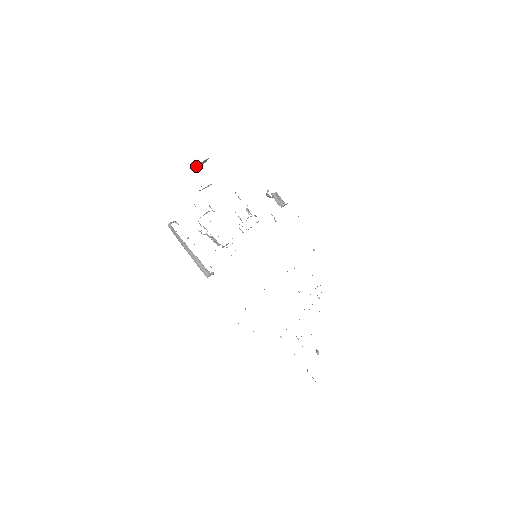
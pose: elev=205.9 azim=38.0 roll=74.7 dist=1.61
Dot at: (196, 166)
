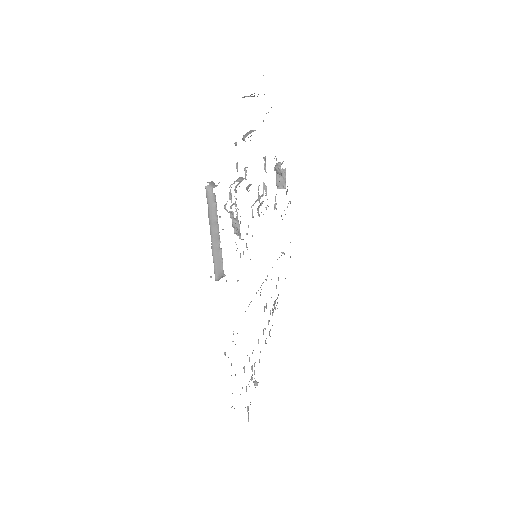
Dot at: occluded
